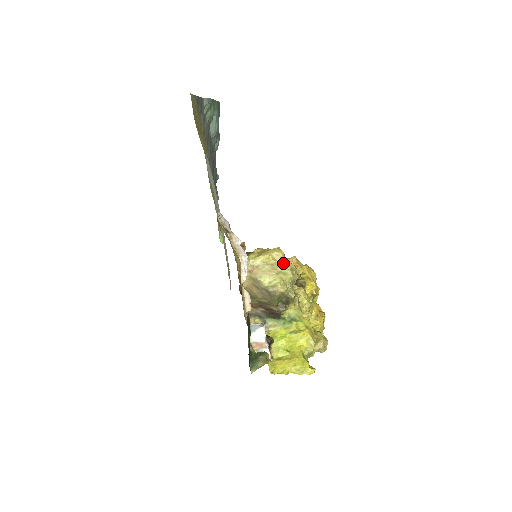
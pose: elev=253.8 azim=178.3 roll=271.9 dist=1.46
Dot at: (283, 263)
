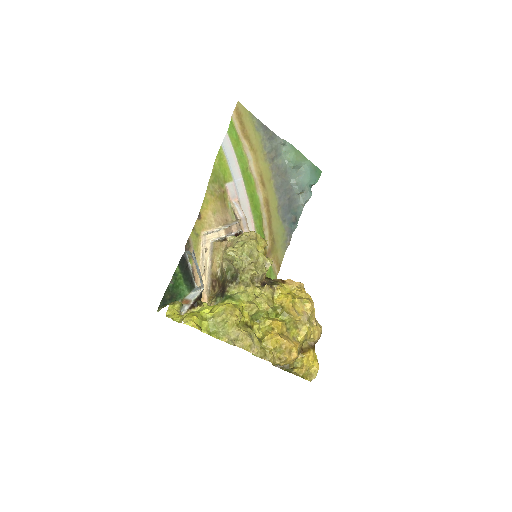
Dot at: (249, 238)
